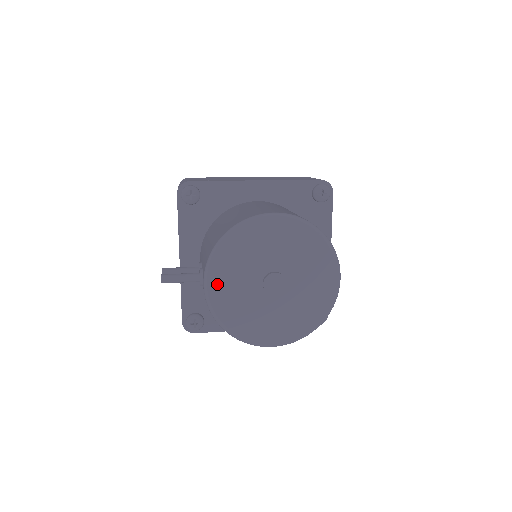
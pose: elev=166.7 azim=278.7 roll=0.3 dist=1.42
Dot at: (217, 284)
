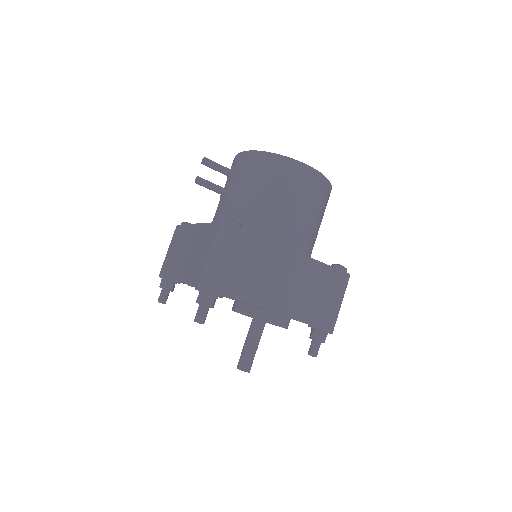
Dot at: occluded
